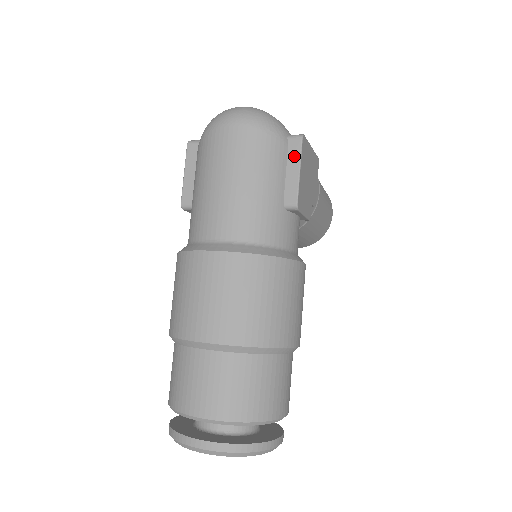
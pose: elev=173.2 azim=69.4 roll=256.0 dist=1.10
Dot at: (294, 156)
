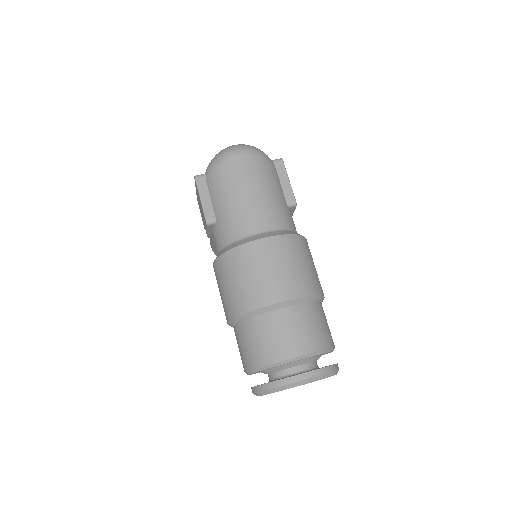
Dot at: (282, 172)
